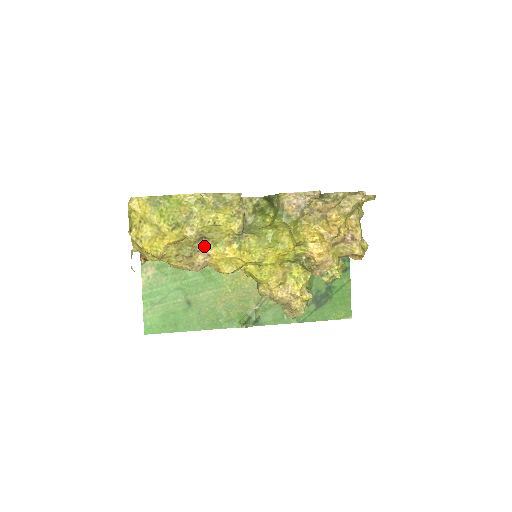
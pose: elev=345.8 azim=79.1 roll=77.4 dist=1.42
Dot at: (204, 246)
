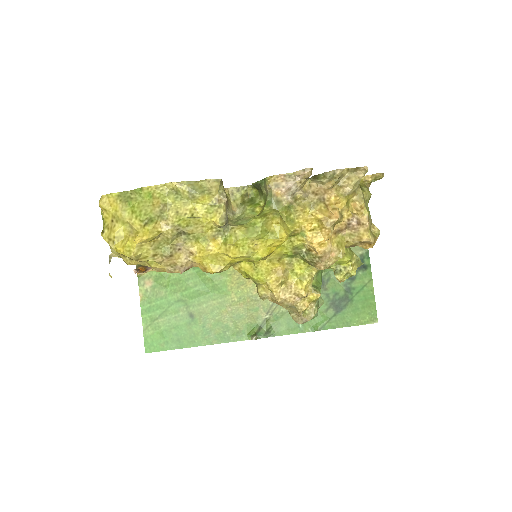
Dot at: (185, 243)
